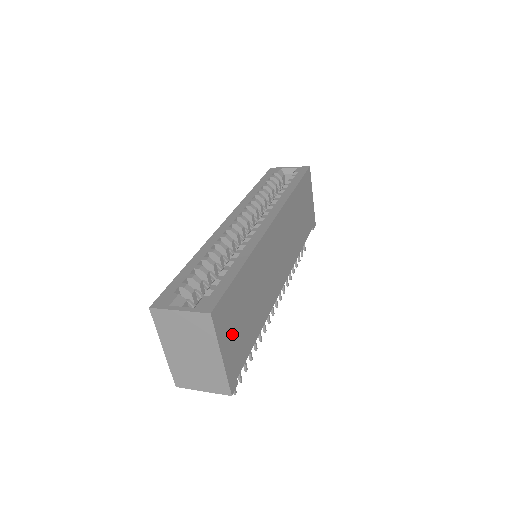
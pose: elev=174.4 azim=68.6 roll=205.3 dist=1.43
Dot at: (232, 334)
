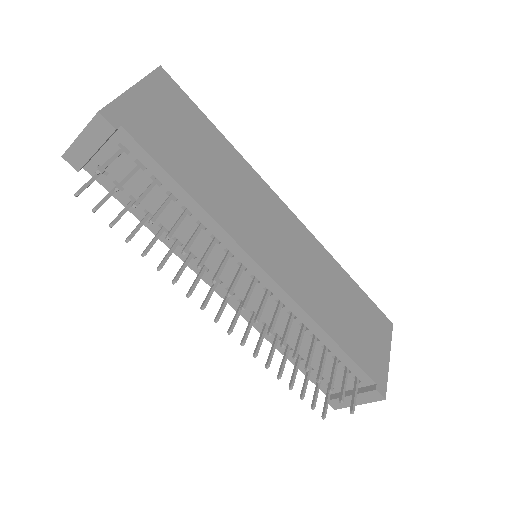
Dot at: (160, 111)
